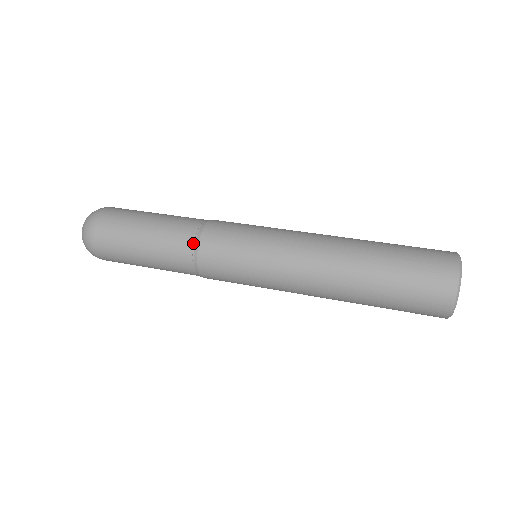
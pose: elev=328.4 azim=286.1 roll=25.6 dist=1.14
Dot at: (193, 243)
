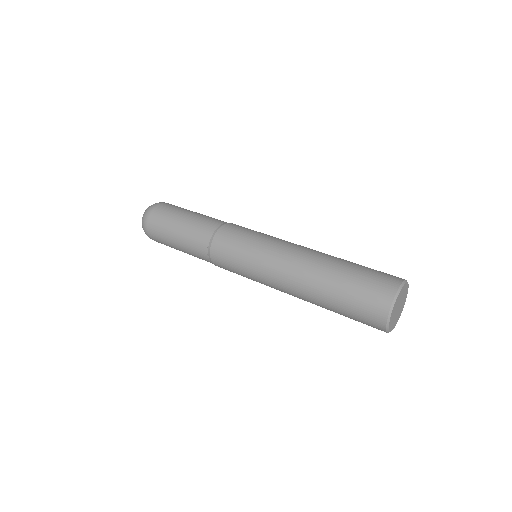
Dot at: (217, 226)
